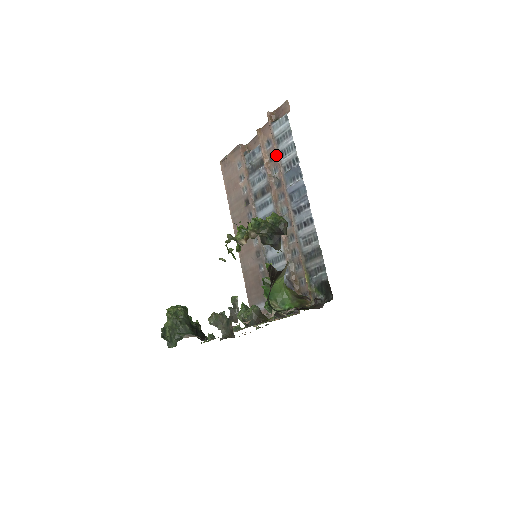
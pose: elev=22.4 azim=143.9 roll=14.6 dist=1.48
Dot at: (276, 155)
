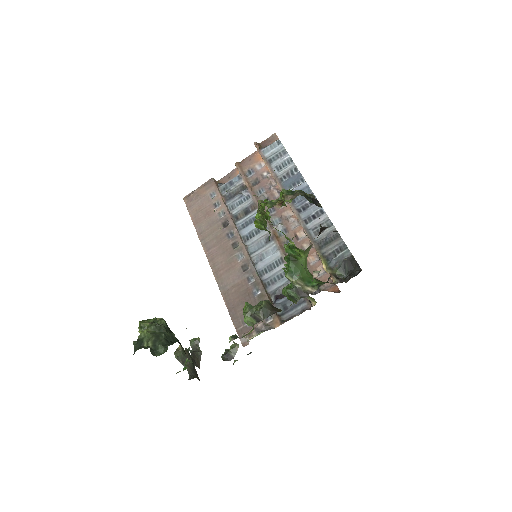
Dot at: (261, 179)
